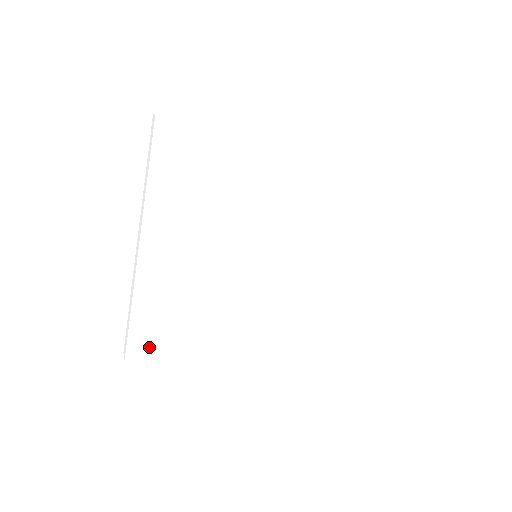
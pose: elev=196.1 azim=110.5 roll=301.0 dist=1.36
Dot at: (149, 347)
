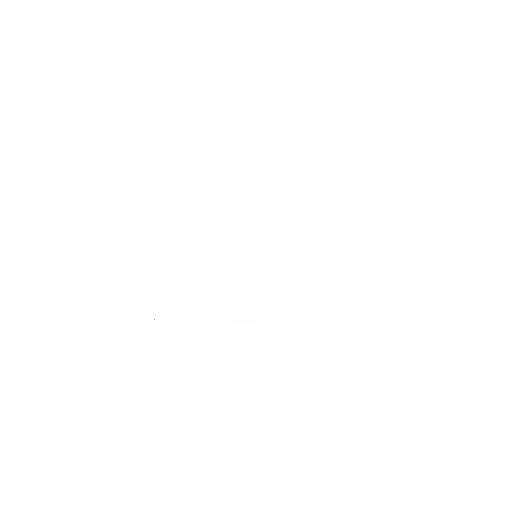
Dot at: (132, 308)
